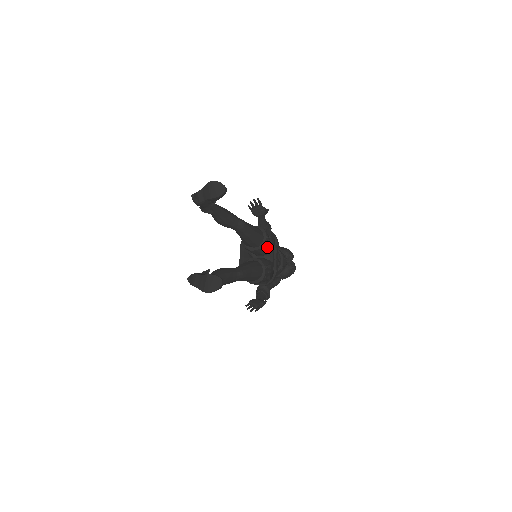
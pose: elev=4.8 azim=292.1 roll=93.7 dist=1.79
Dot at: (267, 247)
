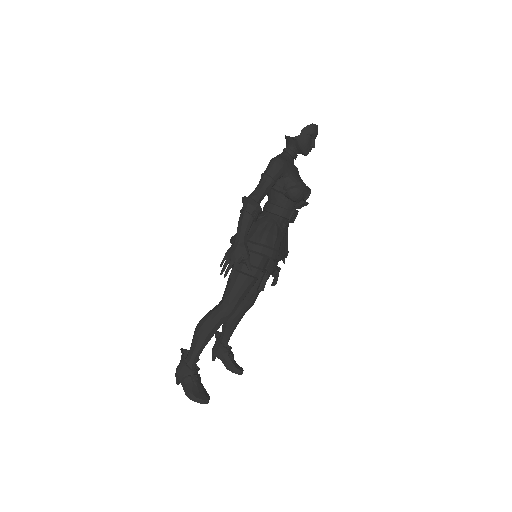
Dot at: occluded
